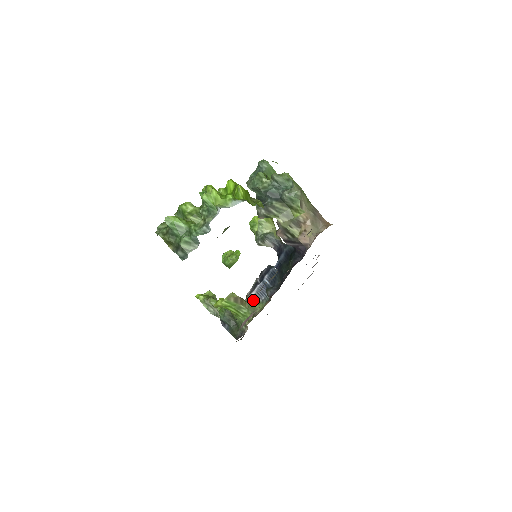
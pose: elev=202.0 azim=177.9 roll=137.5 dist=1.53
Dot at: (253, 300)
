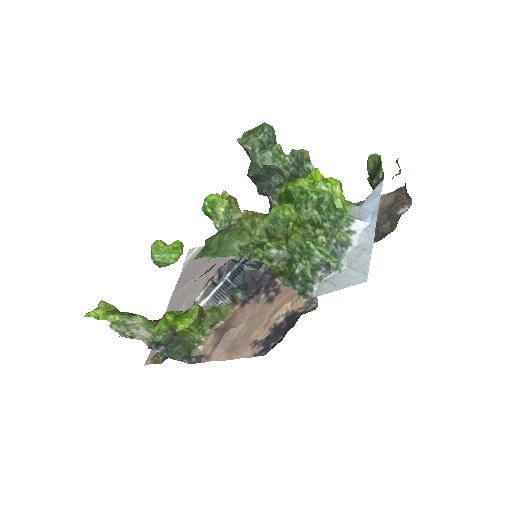
Dot at: (208, 307)
